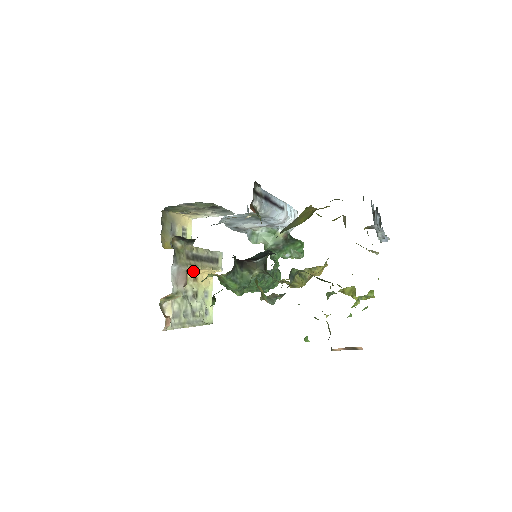
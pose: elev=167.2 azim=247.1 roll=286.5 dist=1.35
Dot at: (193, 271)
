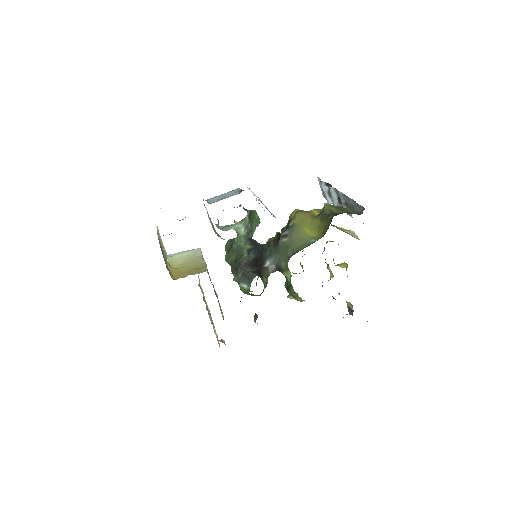
Dot at: occluded
